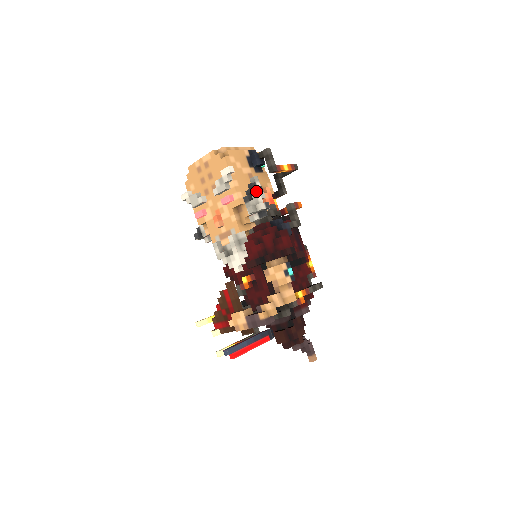
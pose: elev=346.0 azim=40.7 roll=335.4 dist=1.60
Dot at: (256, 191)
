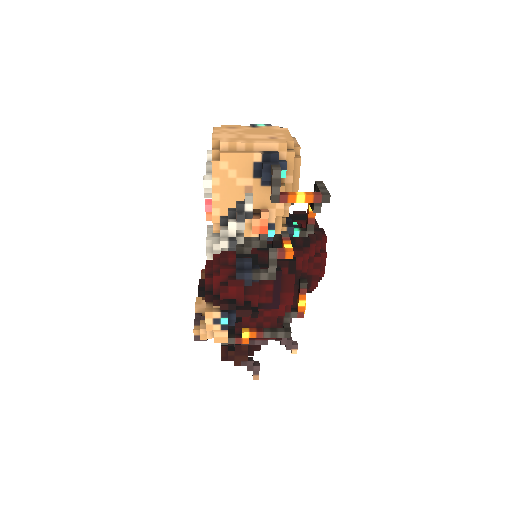
Dot at: (236, 217)
